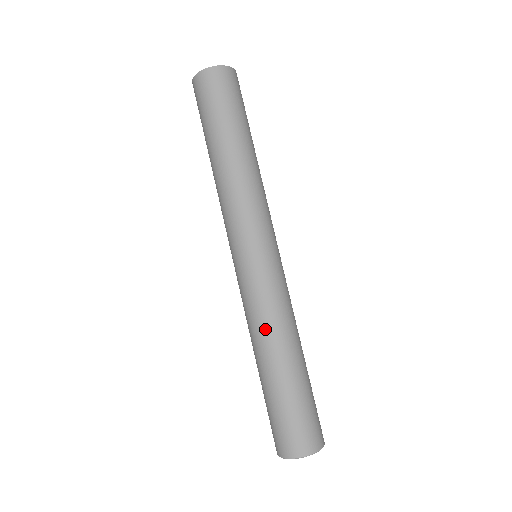
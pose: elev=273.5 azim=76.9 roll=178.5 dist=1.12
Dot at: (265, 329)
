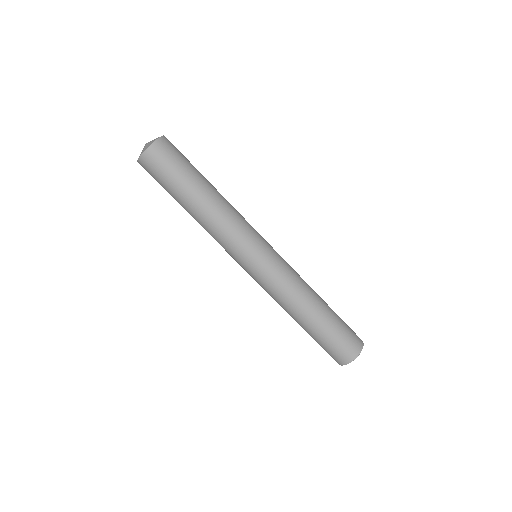
Dot at: (299, 293)
